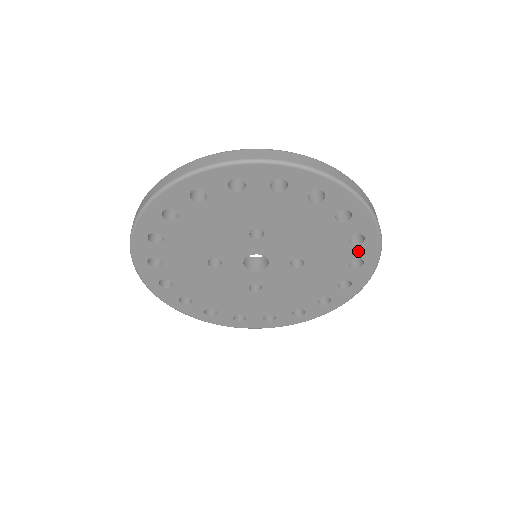
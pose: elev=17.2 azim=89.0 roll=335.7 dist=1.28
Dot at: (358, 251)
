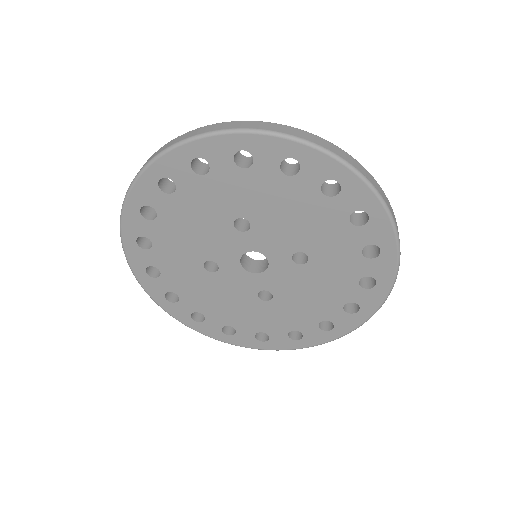
Dot at: (367, 234)
